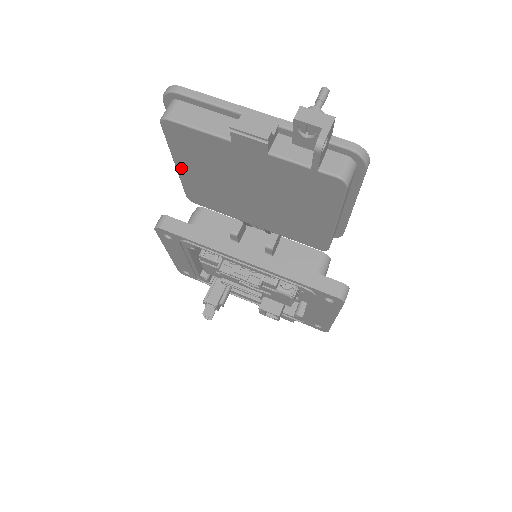
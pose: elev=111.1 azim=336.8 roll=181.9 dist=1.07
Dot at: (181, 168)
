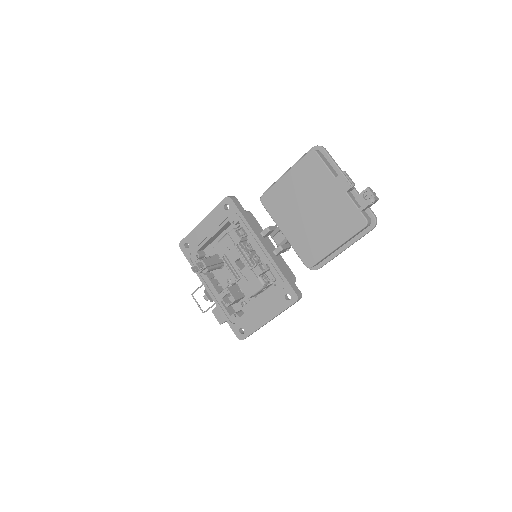
Dot at: (286, 178)
